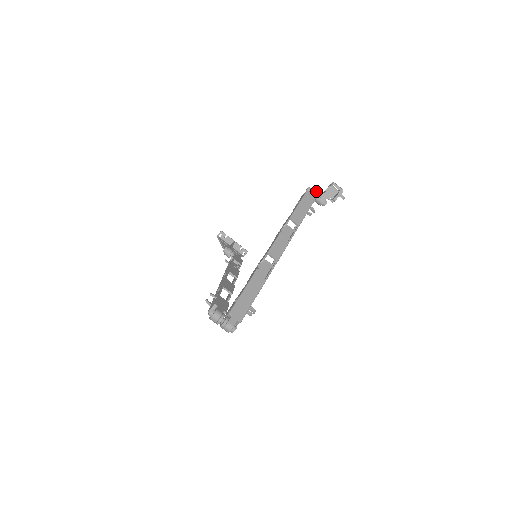
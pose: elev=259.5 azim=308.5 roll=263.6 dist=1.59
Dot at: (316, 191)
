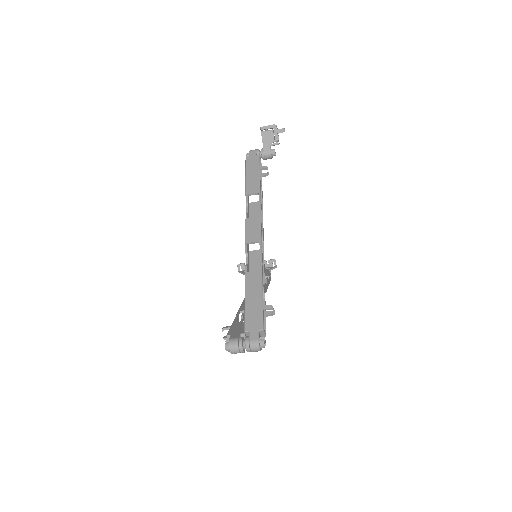
Dot at: (255, 150)
